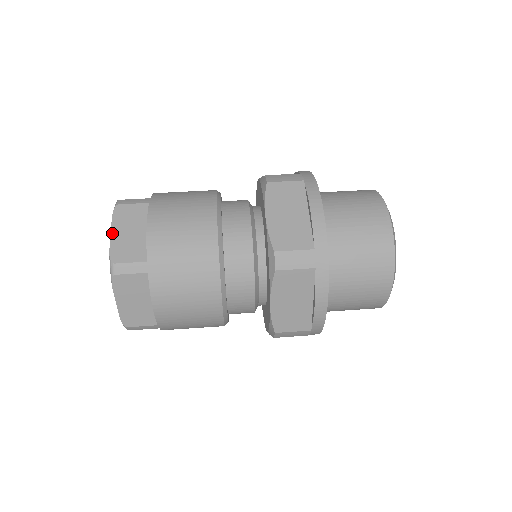
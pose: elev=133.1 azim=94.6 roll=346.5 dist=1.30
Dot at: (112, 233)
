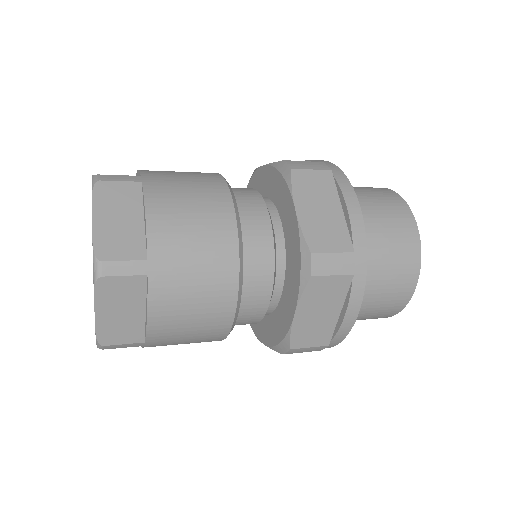
Dot at: occluded
